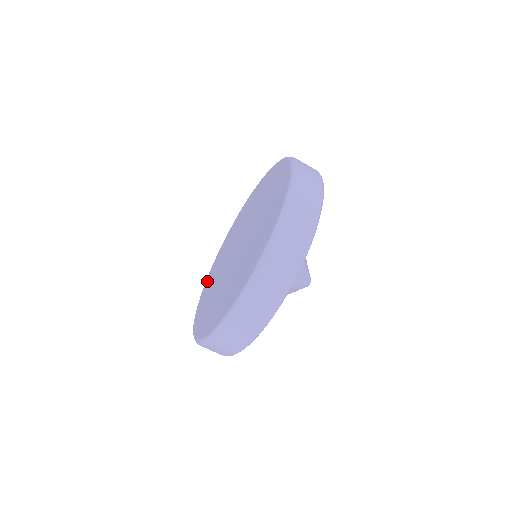
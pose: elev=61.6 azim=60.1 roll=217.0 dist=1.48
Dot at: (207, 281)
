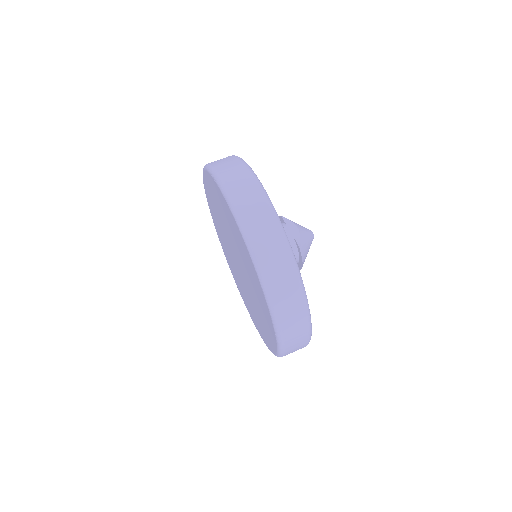
Dot at: (271, 332)
